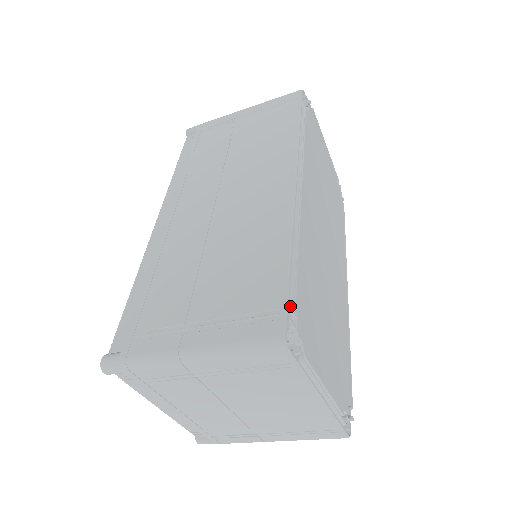
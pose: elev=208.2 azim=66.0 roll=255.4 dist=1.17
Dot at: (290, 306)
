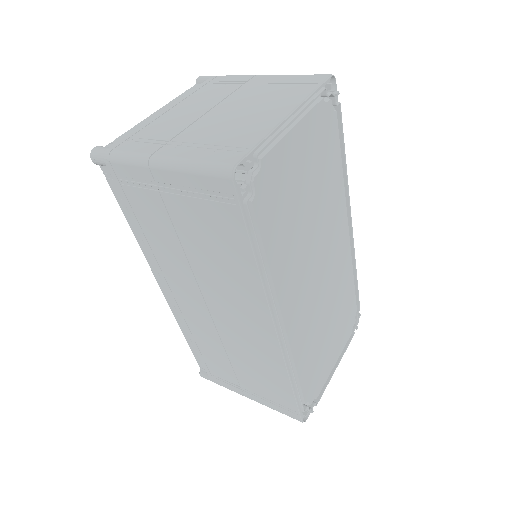
Dot at: (301, 410)
